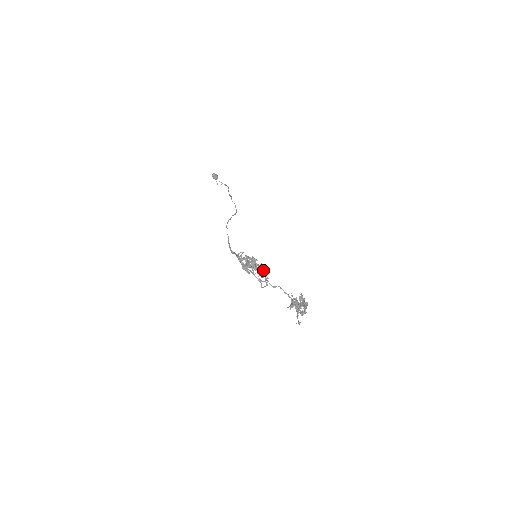
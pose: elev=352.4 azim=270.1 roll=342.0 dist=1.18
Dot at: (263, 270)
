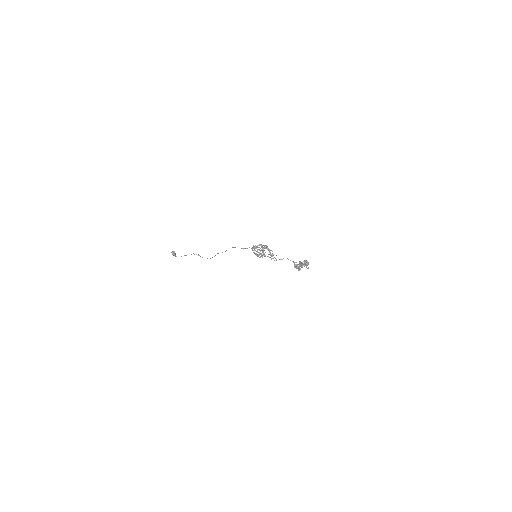
Dot at: occluded
